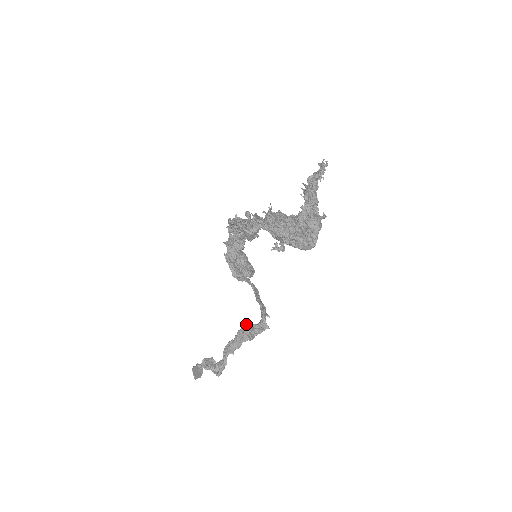
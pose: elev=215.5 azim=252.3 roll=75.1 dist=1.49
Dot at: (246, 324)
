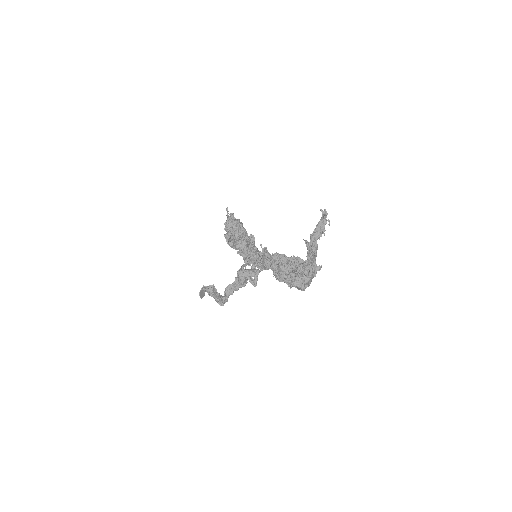
Dot at: (241, 274)
